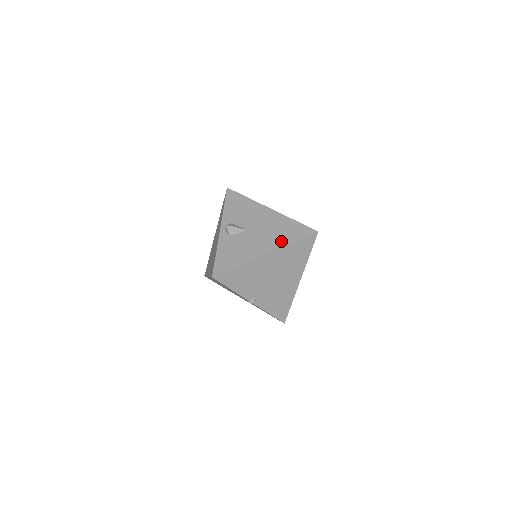
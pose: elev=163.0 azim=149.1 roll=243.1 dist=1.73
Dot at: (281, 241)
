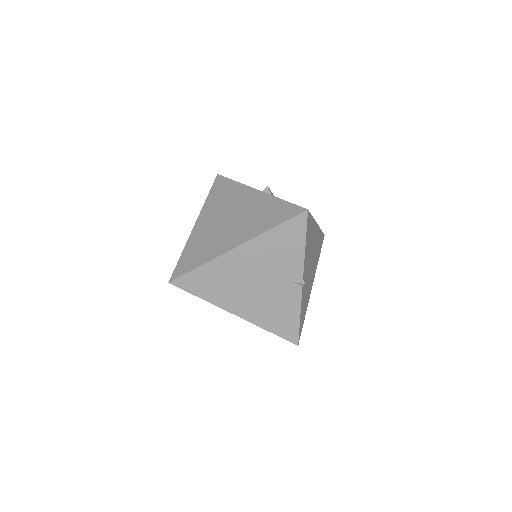
Dot at: occluded
